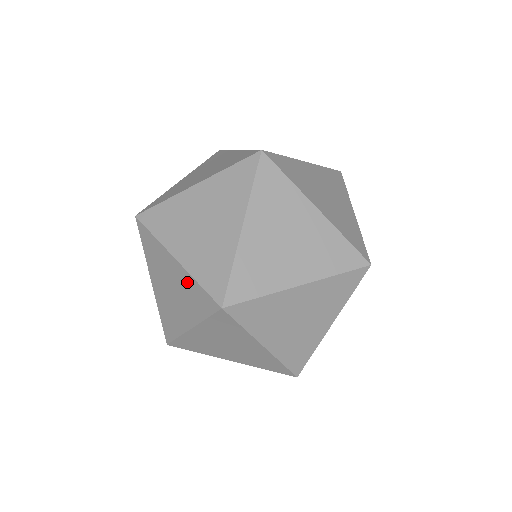
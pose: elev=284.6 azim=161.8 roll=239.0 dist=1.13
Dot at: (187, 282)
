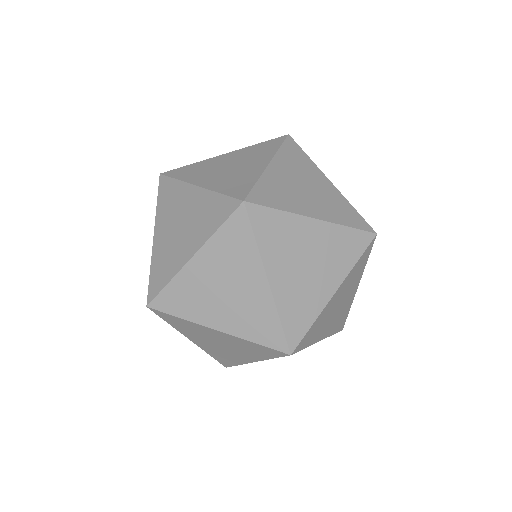
Dot at: (205, 201)
